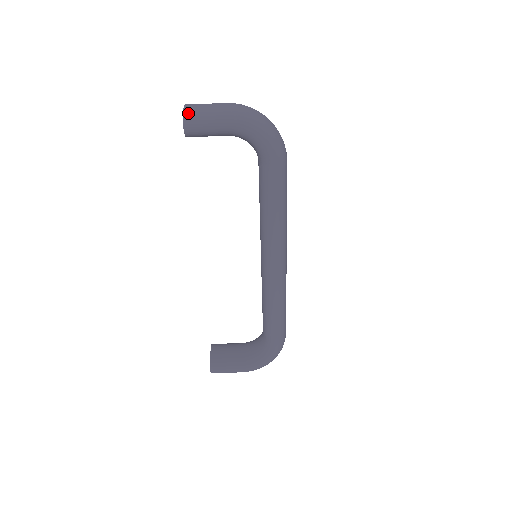
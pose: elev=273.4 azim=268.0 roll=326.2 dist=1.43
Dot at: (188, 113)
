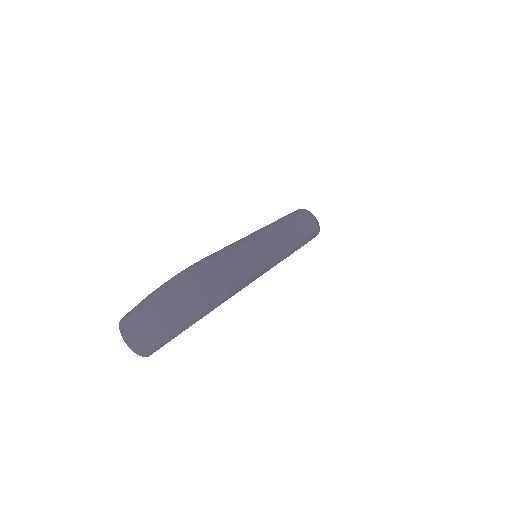
Dot at: (141, 353)
